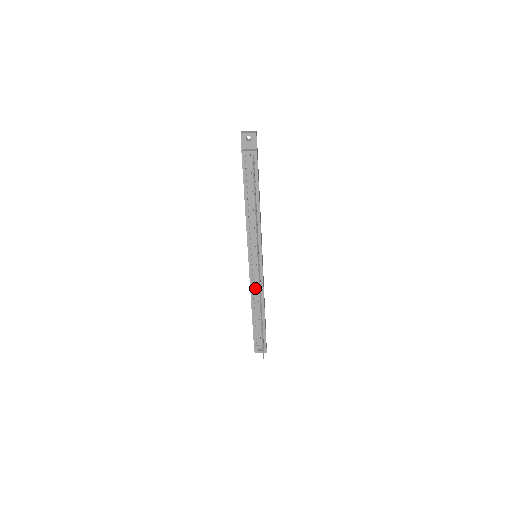
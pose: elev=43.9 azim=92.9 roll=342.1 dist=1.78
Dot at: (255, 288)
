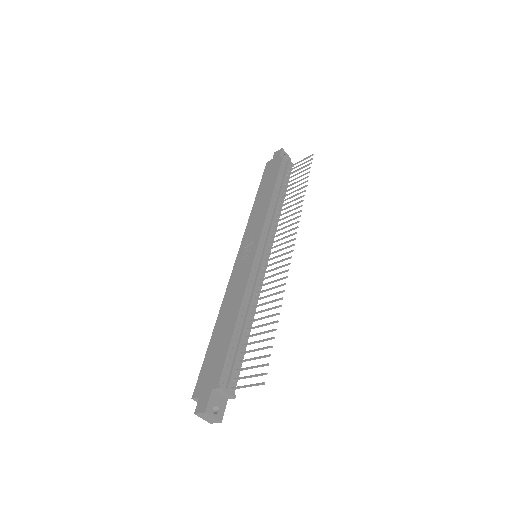
Dot at: (252, 287)
